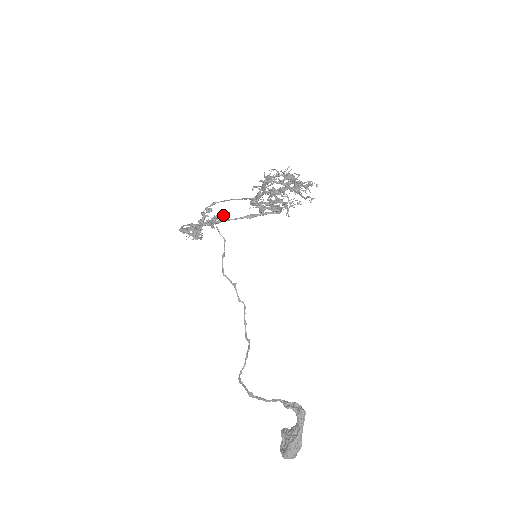
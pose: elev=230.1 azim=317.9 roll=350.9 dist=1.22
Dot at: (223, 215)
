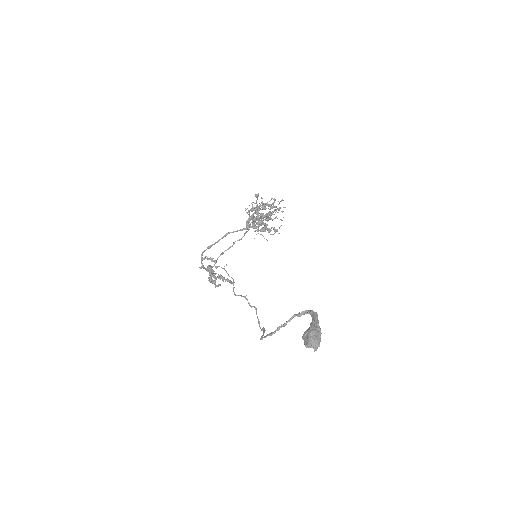
Dot at: (230, 281)
